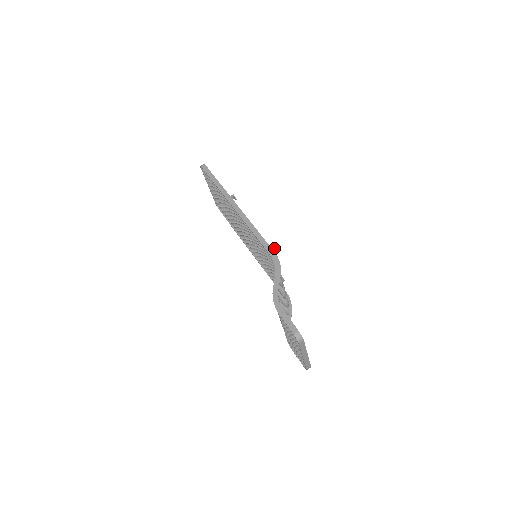
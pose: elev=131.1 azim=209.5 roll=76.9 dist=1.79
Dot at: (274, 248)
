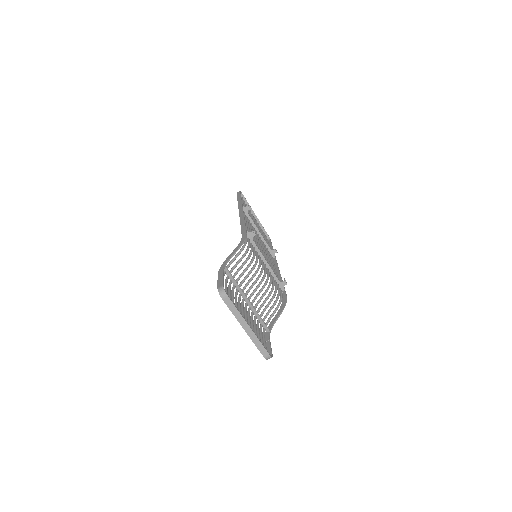
Dot at: (254, 234)
